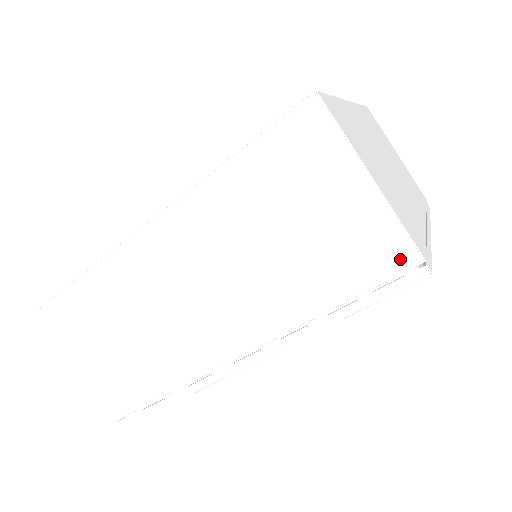
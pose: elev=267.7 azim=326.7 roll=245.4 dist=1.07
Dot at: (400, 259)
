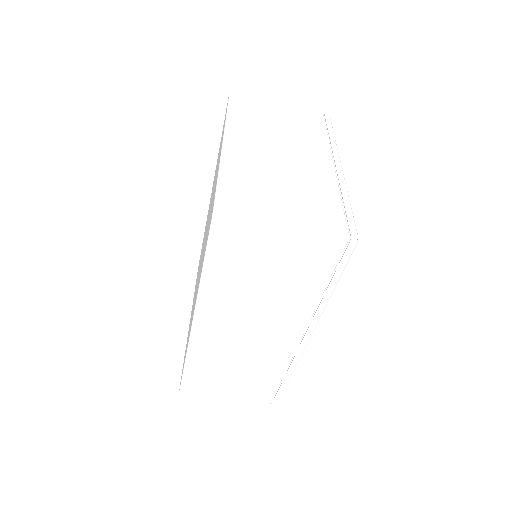
Dot at: (336, 246)
